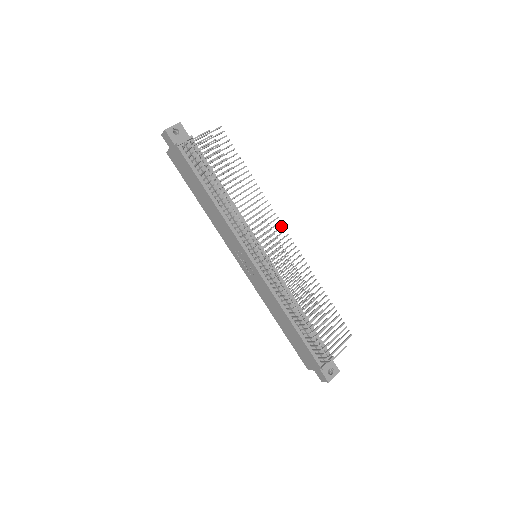
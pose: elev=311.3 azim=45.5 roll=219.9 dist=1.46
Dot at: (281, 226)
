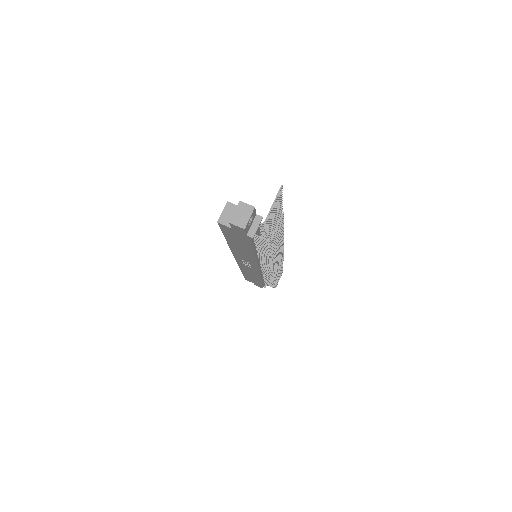
Dot at: occluded
